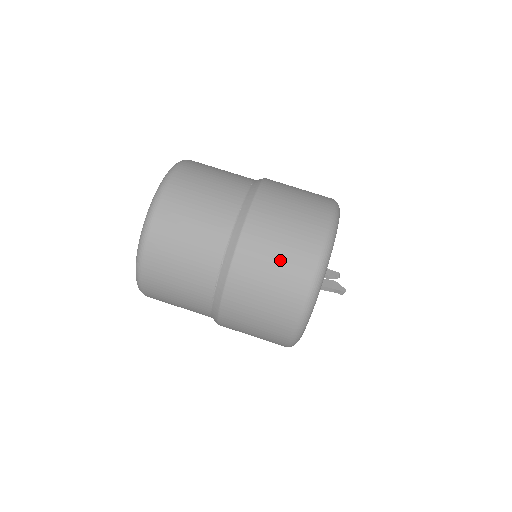
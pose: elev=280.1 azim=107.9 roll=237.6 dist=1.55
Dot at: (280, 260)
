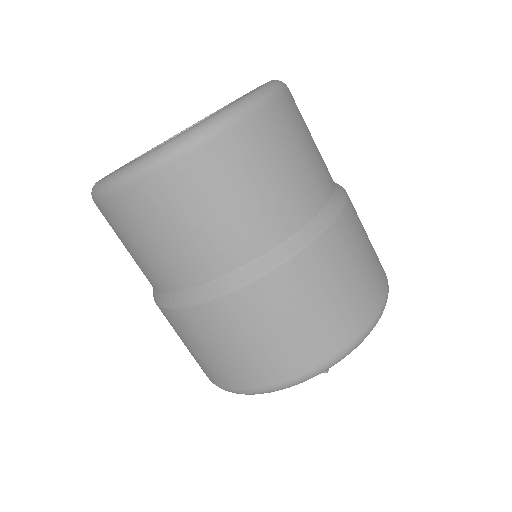
Dot at: (326, 307)
